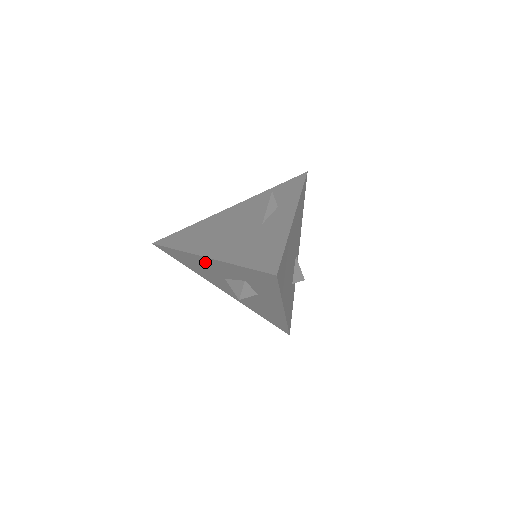
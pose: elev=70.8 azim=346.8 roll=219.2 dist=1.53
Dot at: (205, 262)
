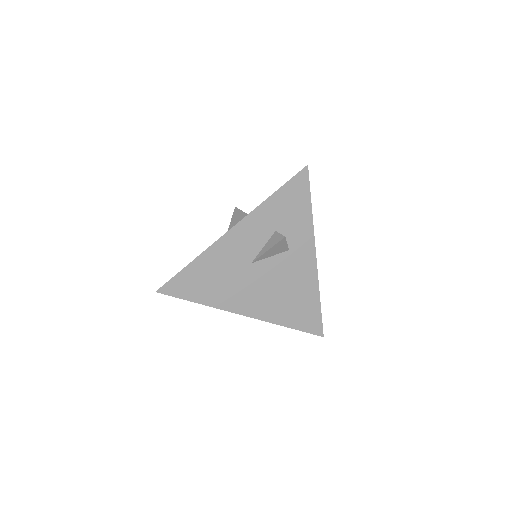
Dot at: (230, 245)
